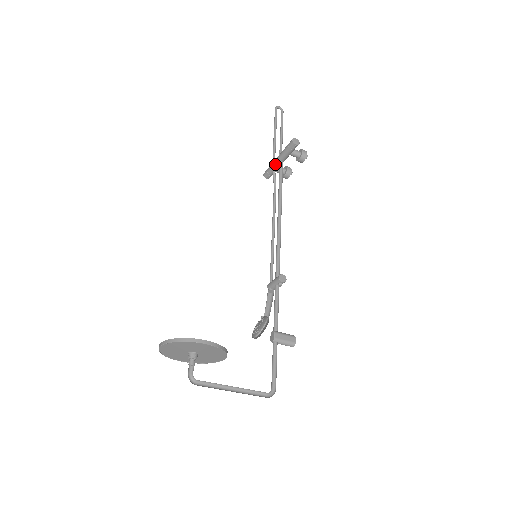
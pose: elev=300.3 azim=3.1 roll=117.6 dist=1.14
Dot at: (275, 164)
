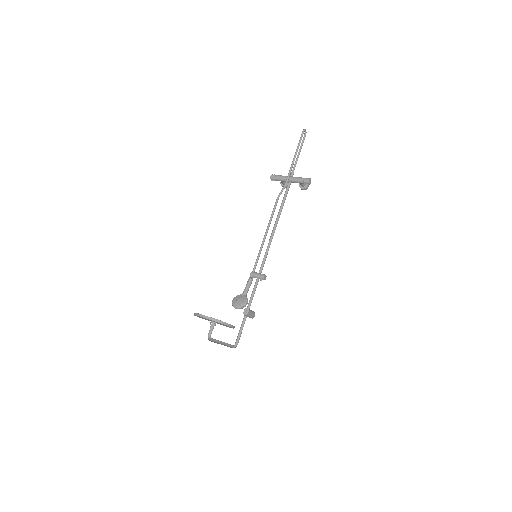
Dot at: (285, 180)
